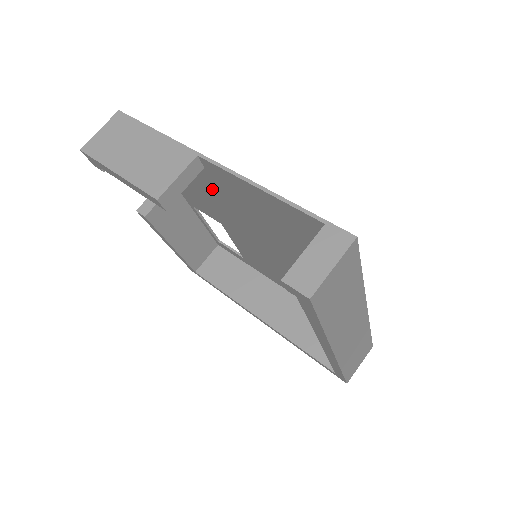
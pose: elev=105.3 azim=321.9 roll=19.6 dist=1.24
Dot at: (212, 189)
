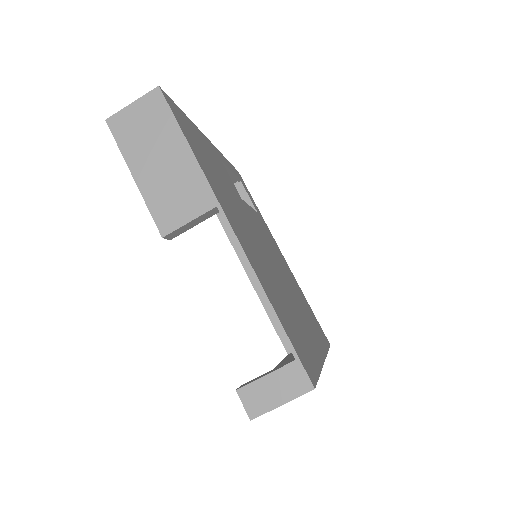
Dot at: occluded
